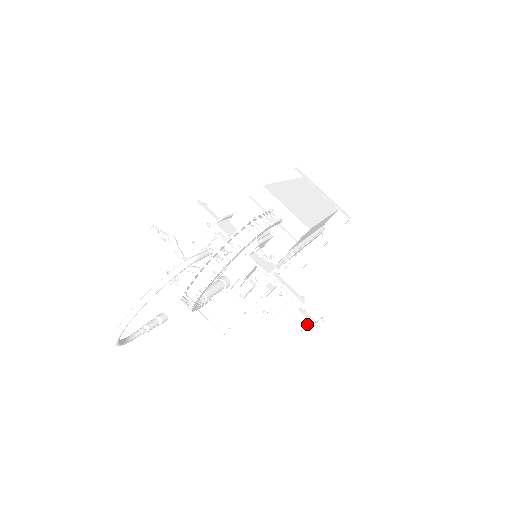
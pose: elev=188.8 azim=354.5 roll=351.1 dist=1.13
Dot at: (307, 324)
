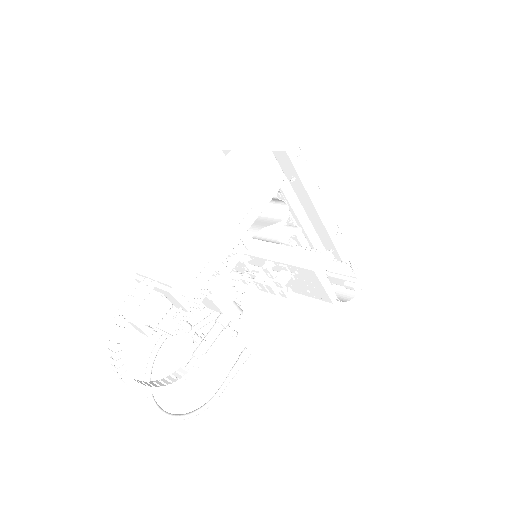
Dot at: (344, 279)
